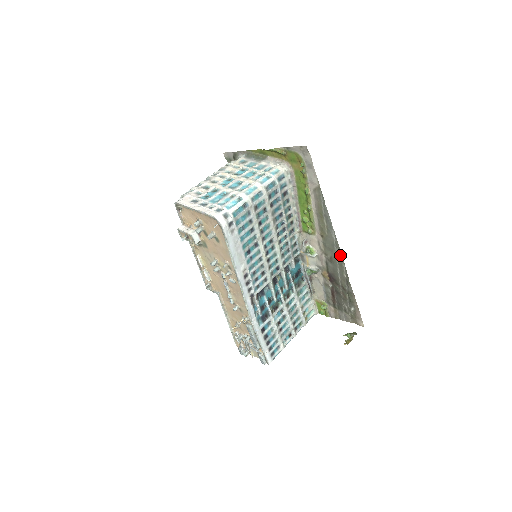
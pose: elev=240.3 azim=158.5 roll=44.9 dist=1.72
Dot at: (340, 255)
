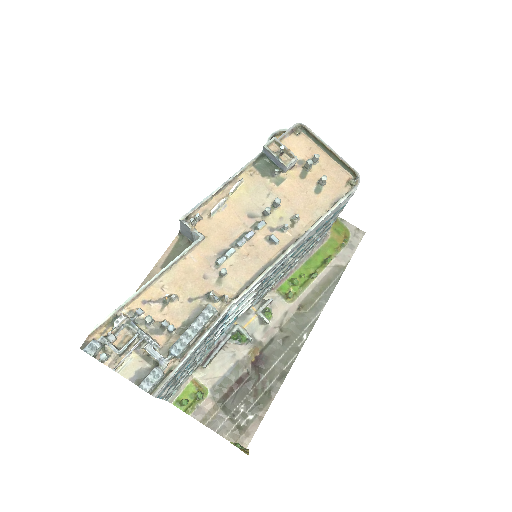
Dot at: (302, 341)
